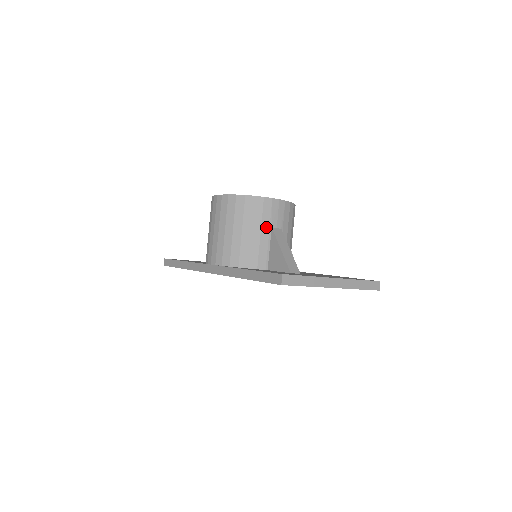
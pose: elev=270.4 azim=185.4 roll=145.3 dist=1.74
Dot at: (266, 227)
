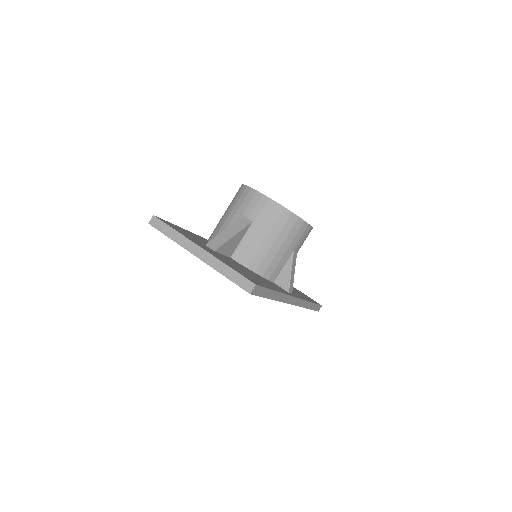
Dot at: (240, 214)
